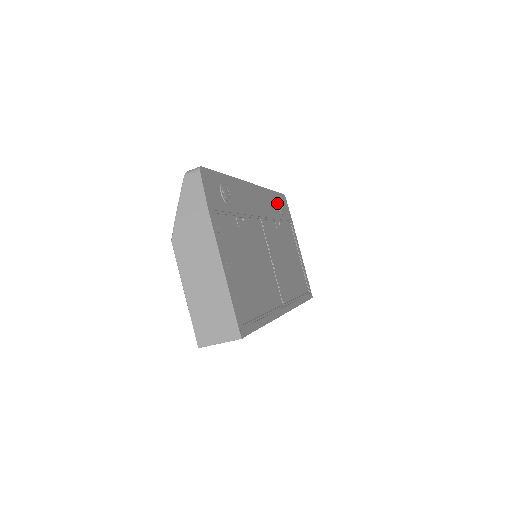
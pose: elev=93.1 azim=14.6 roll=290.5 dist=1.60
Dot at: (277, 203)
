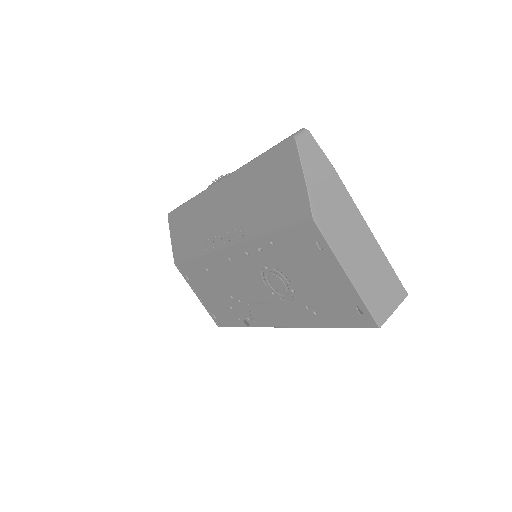
Dot at: occluded
